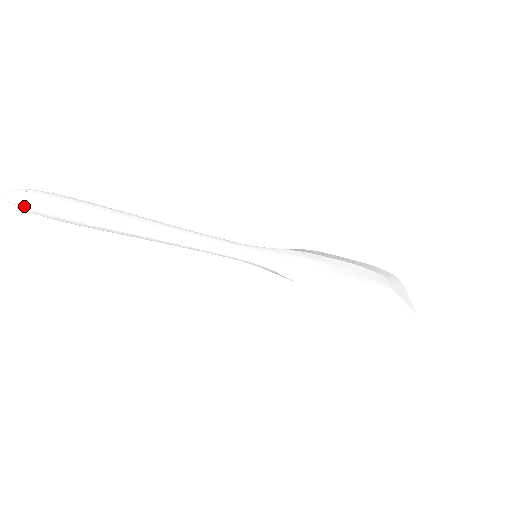
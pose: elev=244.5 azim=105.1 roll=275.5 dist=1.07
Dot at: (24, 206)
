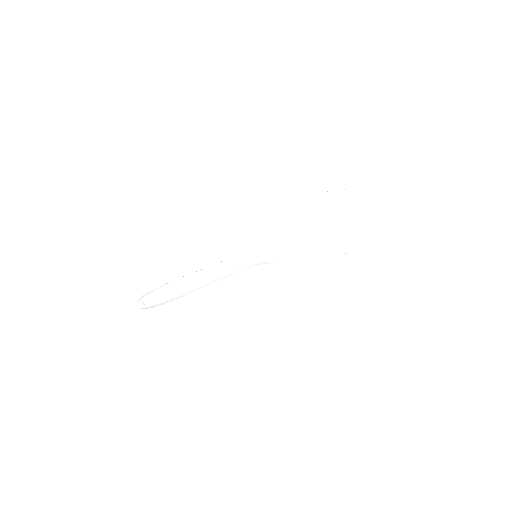
Dot at: occluded
